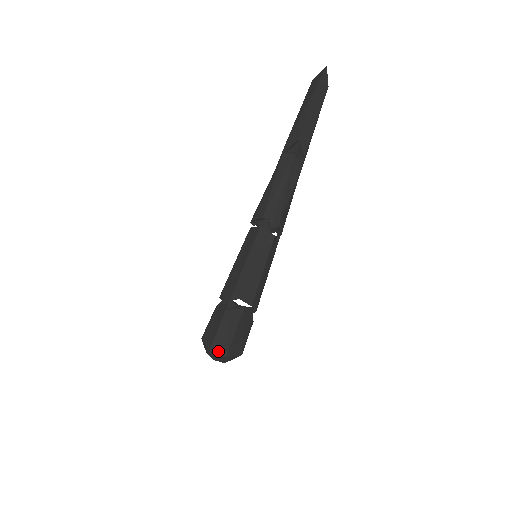
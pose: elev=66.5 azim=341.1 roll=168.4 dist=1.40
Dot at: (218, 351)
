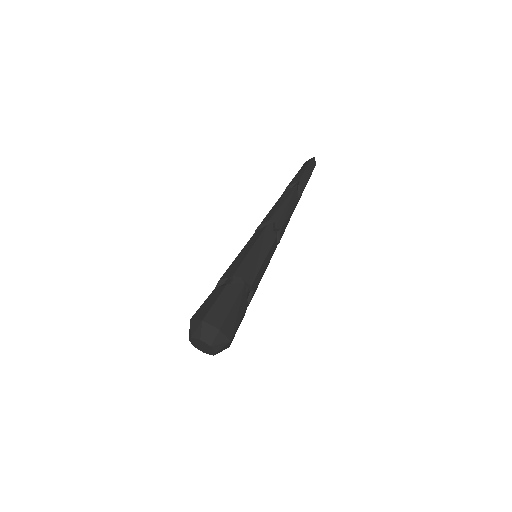
Dot at: (211, 322)
